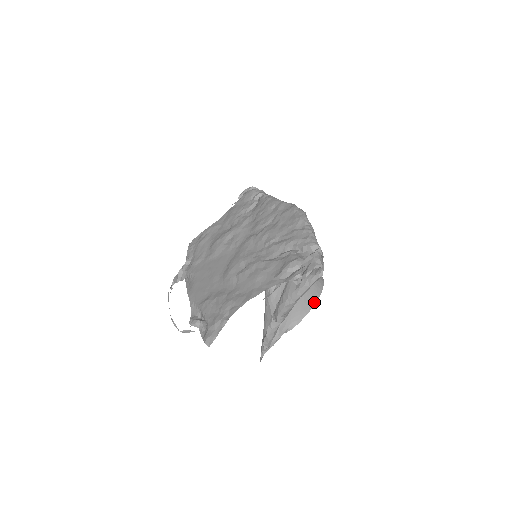
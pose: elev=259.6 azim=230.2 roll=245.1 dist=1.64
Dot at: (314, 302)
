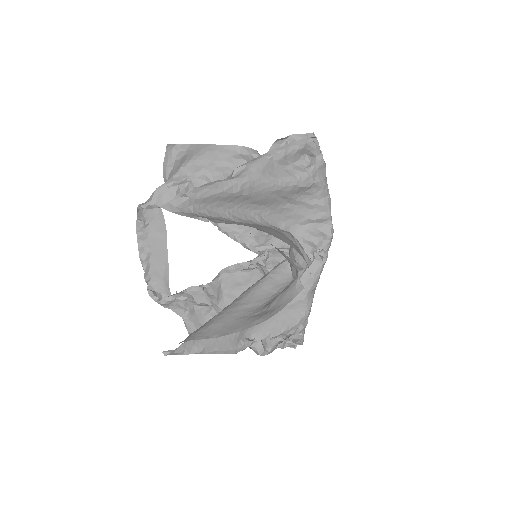
Dot at: occluded
